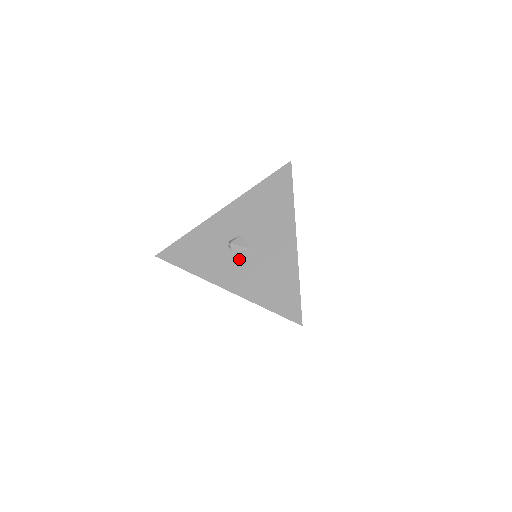
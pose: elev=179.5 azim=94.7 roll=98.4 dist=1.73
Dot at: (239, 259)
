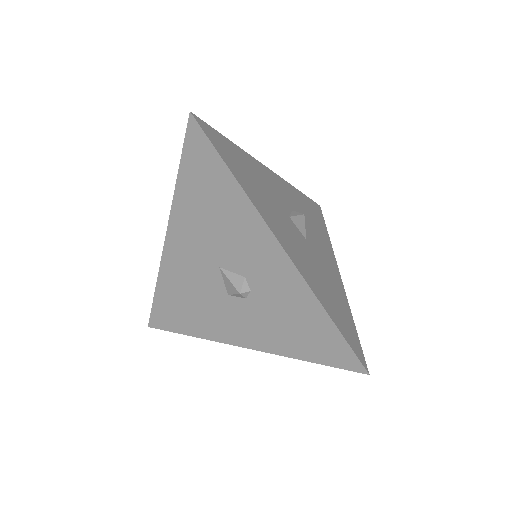
Dot at: occluded
